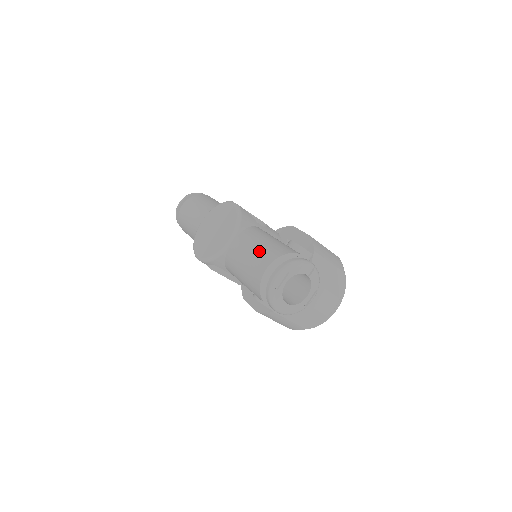
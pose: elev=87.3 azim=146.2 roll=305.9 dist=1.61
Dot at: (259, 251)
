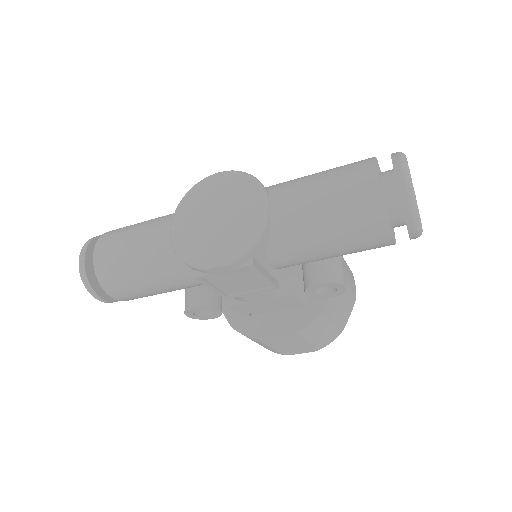
Dot at: (335, 176)
